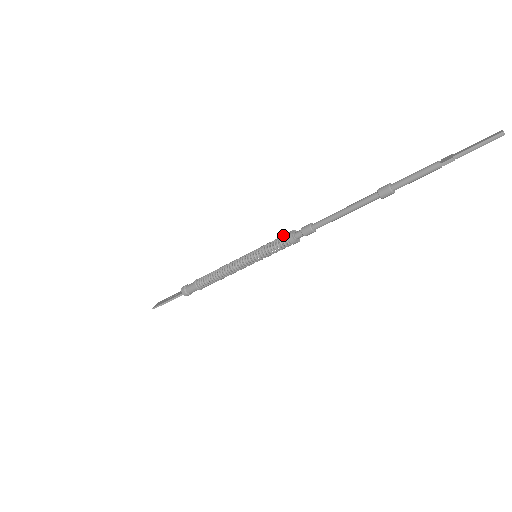
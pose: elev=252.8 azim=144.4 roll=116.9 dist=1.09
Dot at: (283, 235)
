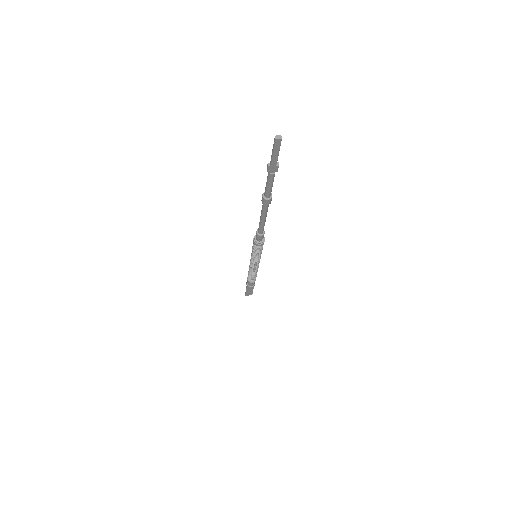
Dot at: occluded
